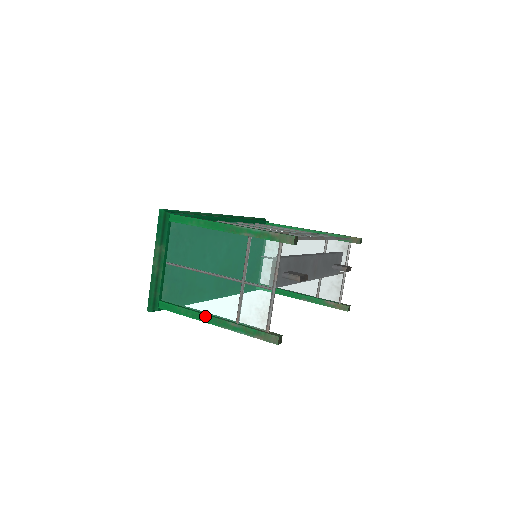
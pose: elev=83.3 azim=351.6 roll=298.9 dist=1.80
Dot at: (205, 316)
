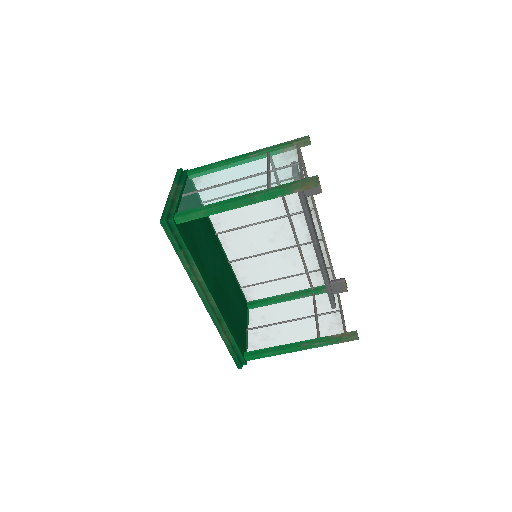
Dot at: (232, 199)
